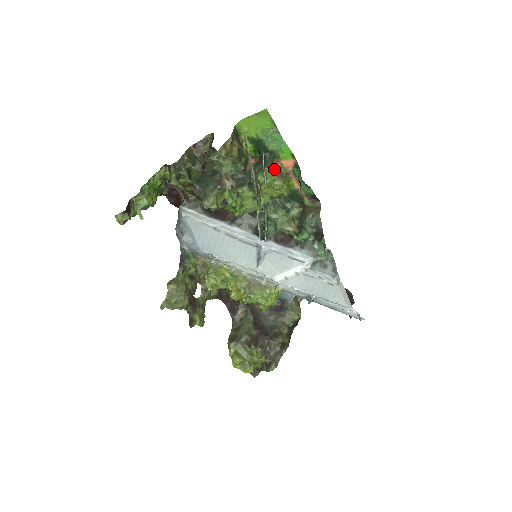
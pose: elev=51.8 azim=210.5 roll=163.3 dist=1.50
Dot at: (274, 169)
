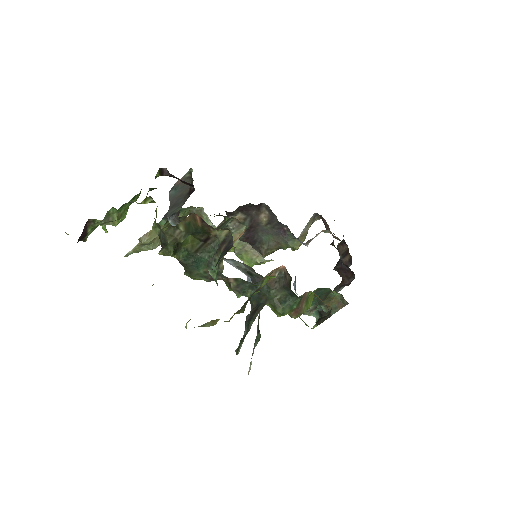
Dot at: (292, 310)
